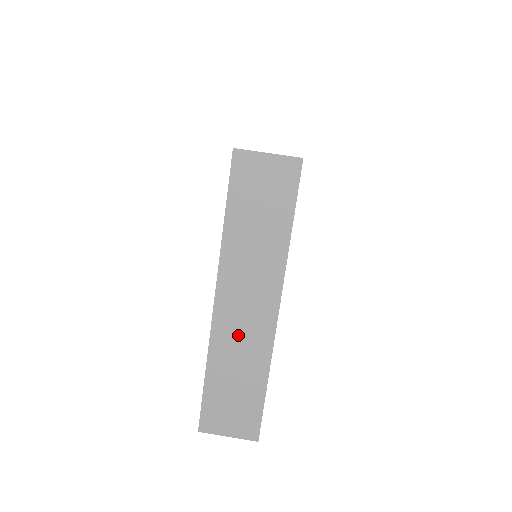
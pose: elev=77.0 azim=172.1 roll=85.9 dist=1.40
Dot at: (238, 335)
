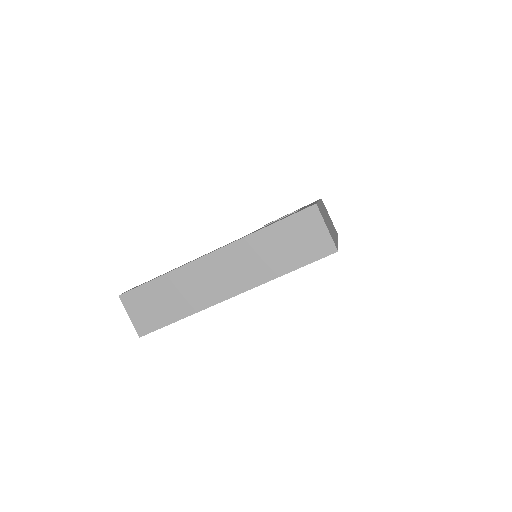
Dot at: (200, 281)
